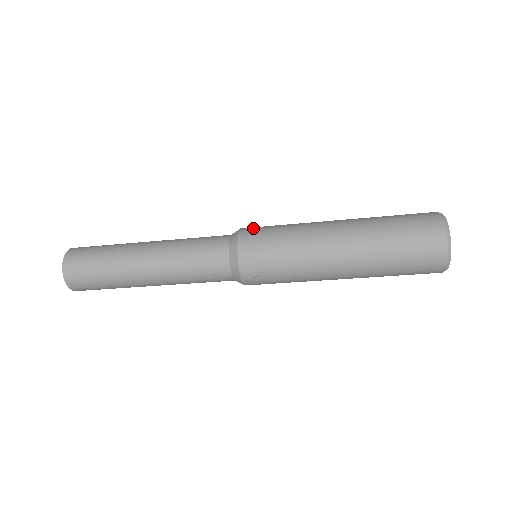
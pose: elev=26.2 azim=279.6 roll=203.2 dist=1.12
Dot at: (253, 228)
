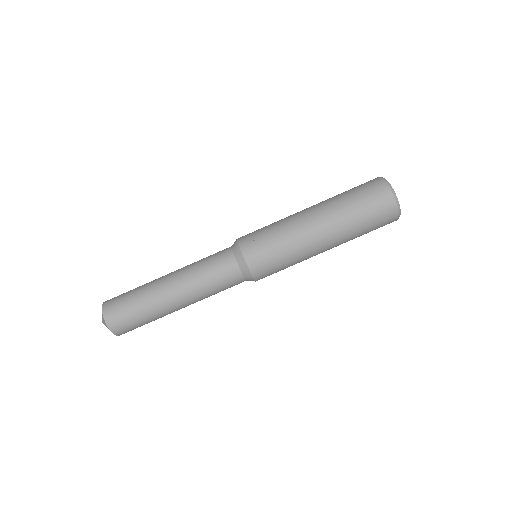
Dot at: occluded
